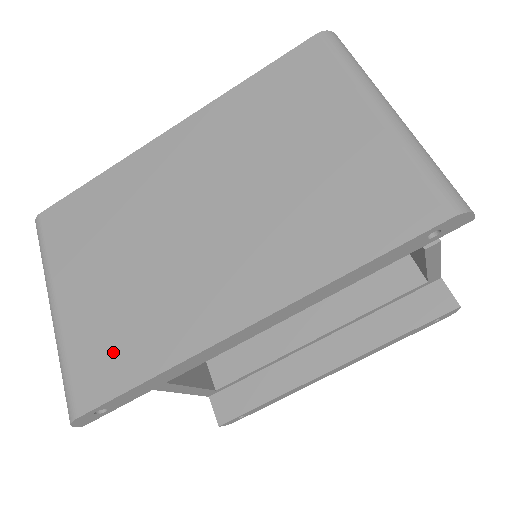
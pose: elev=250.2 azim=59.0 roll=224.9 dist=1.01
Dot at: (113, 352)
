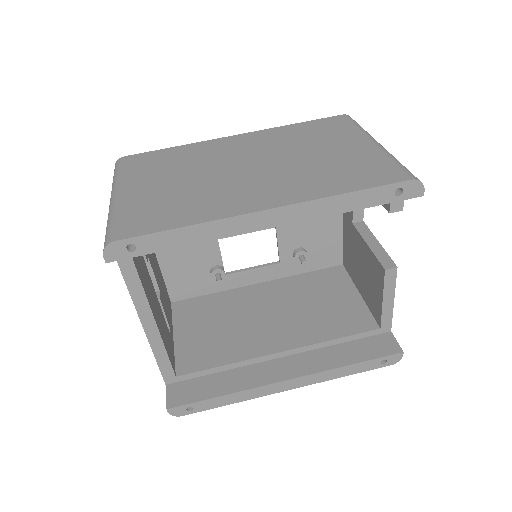
Dot at: (158, 214)
